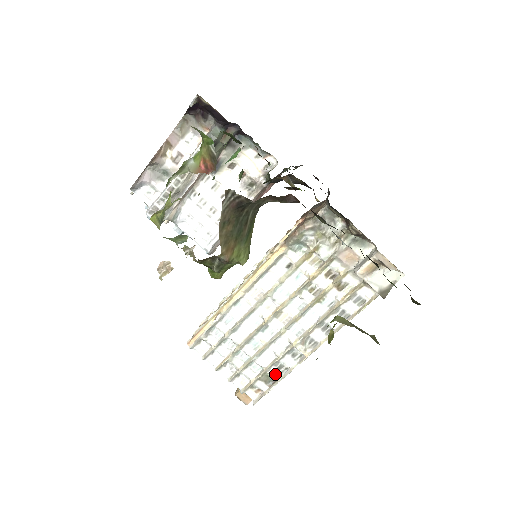
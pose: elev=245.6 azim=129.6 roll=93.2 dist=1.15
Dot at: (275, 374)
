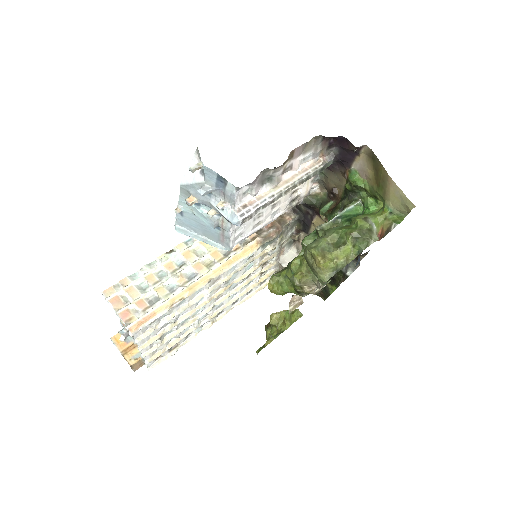
Dot at: (181, 341)
